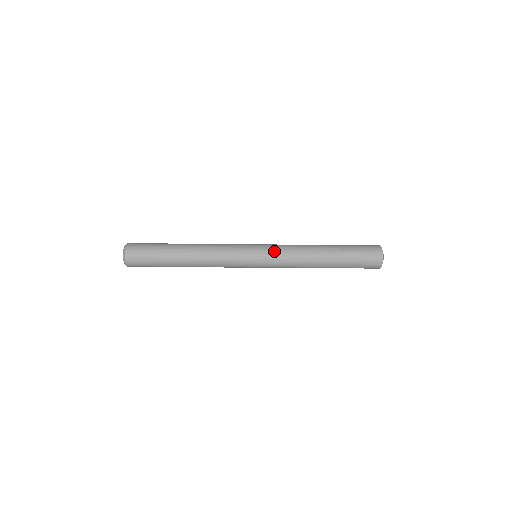
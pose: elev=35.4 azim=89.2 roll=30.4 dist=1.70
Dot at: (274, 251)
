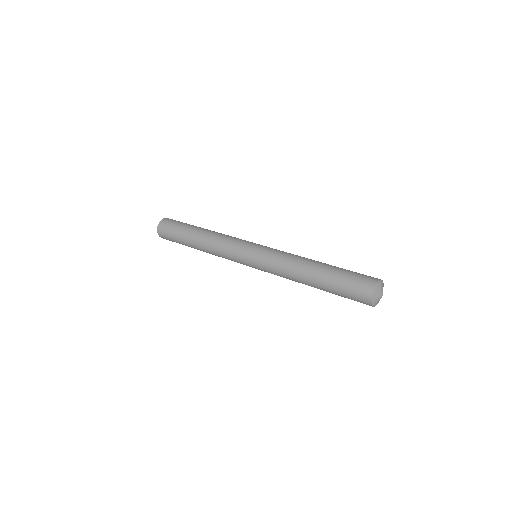
Dot at: occluded
